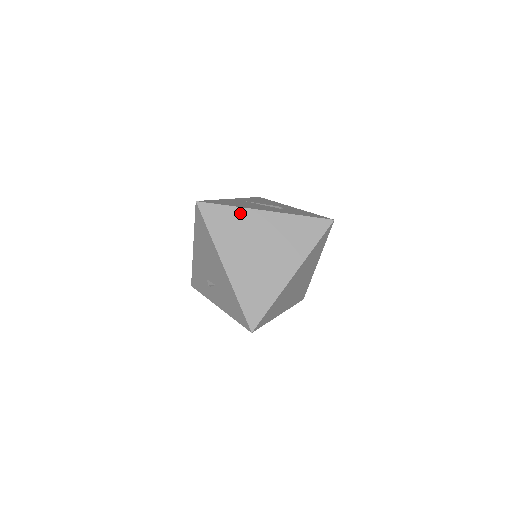
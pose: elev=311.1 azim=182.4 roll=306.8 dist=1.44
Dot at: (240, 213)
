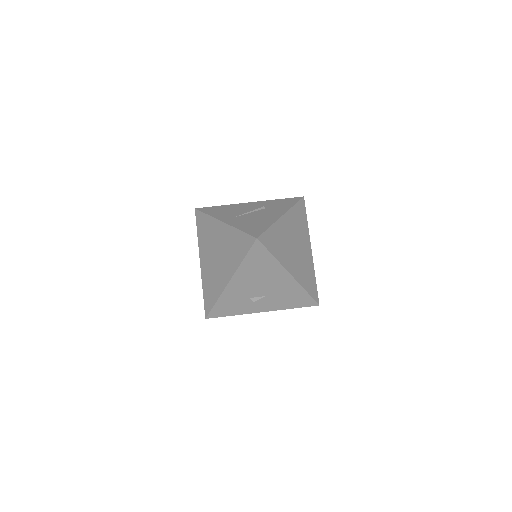
Dot at: (276, 228)
